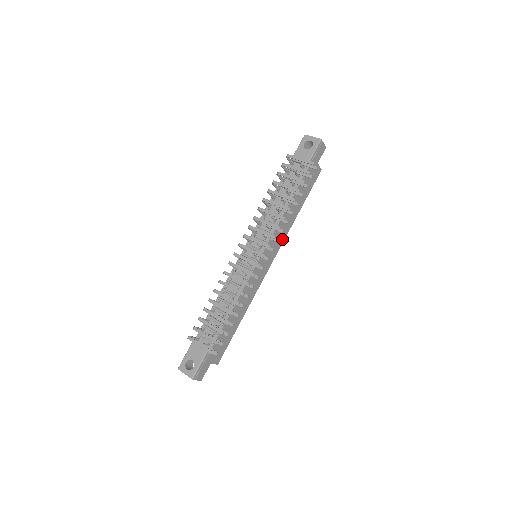
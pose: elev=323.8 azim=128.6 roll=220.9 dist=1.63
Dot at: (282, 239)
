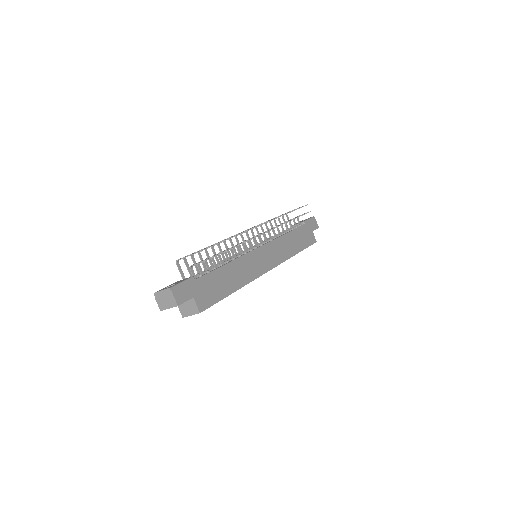
Dot at: (282, 259)
